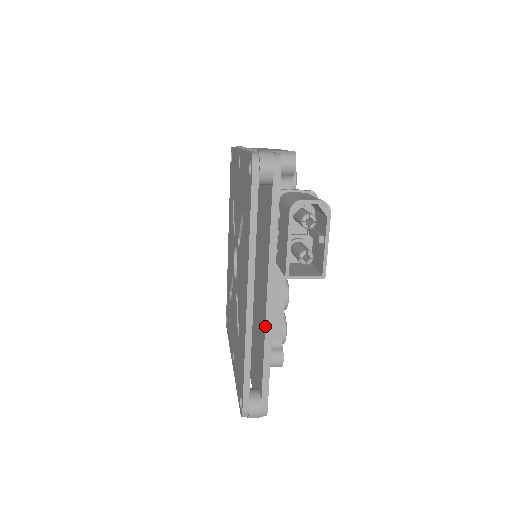
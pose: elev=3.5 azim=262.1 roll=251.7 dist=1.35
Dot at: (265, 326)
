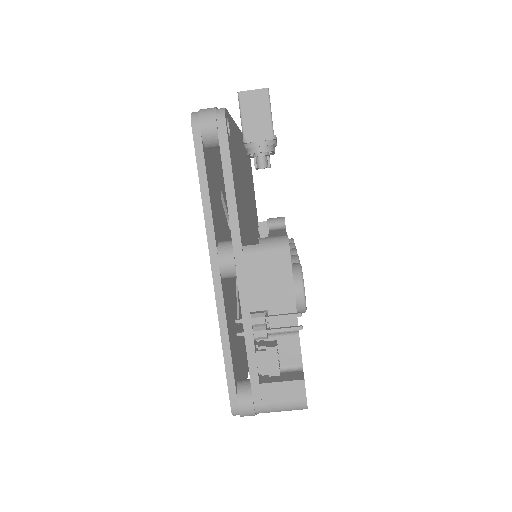
Dot at: occluded
